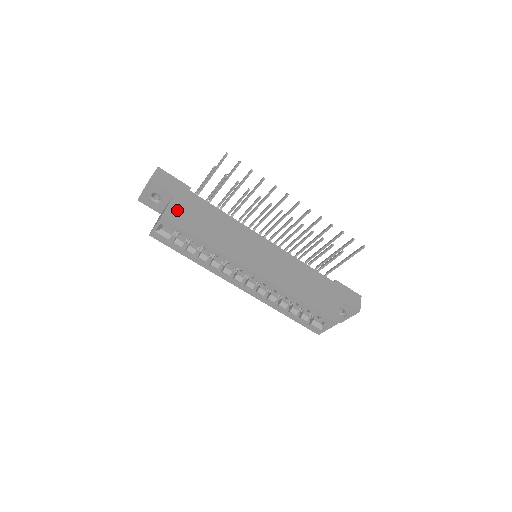
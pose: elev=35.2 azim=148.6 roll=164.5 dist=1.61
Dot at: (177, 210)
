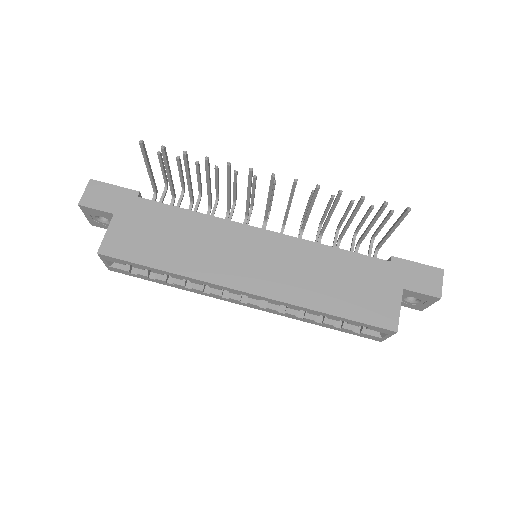
Dot at: (119, 235)
